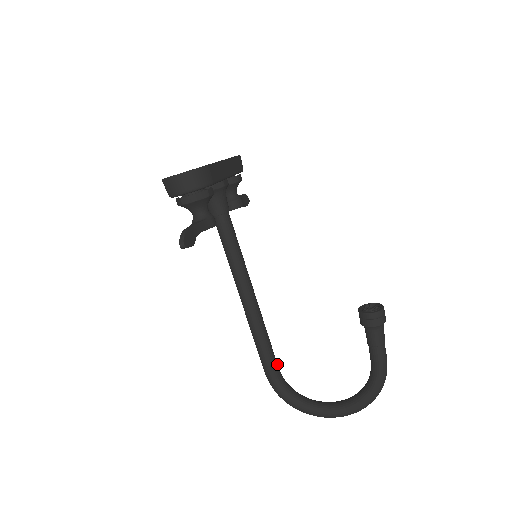
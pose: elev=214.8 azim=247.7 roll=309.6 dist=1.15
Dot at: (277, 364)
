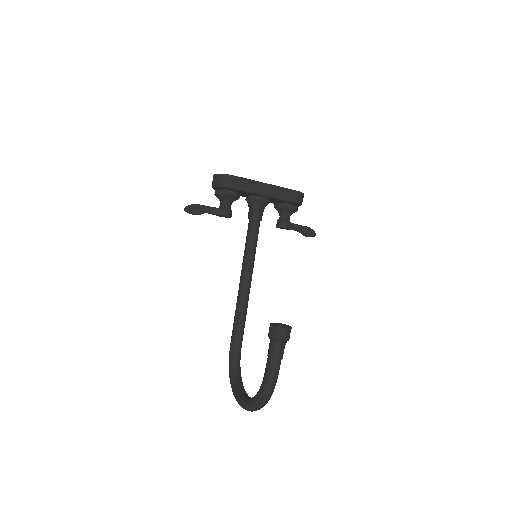
Dot at: (239, 344)
